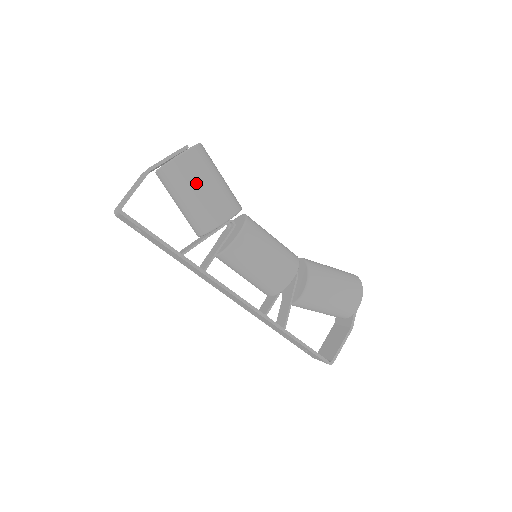
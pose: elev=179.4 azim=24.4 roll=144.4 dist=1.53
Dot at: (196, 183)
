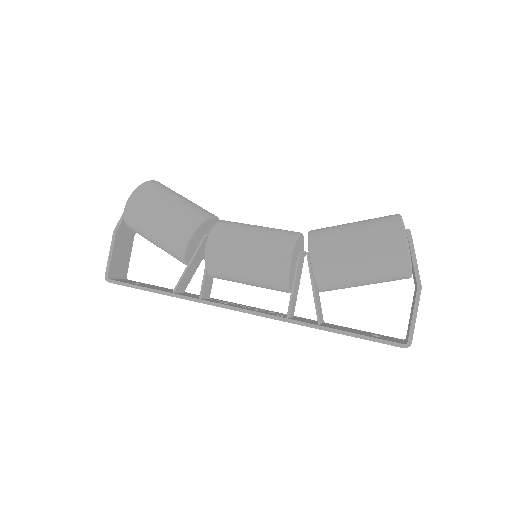
Dot at: (148, 221)
